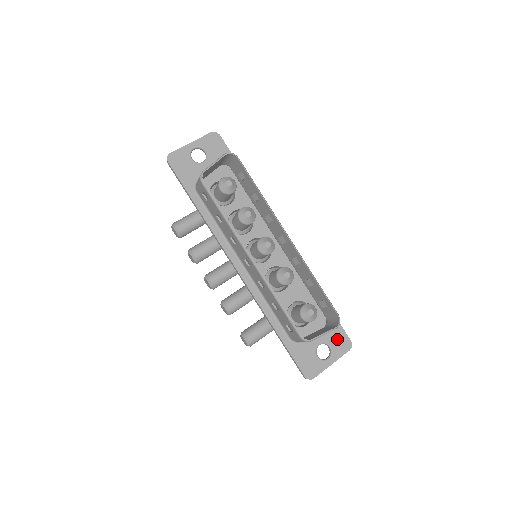
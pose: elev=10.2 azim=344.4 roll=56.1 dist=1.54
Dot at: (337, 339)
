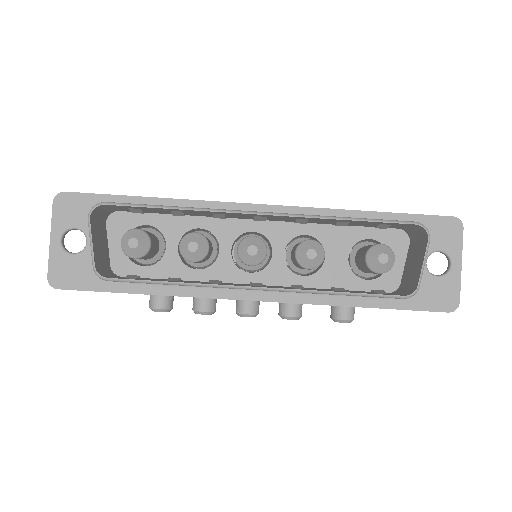
Dot at: (437, 234)
